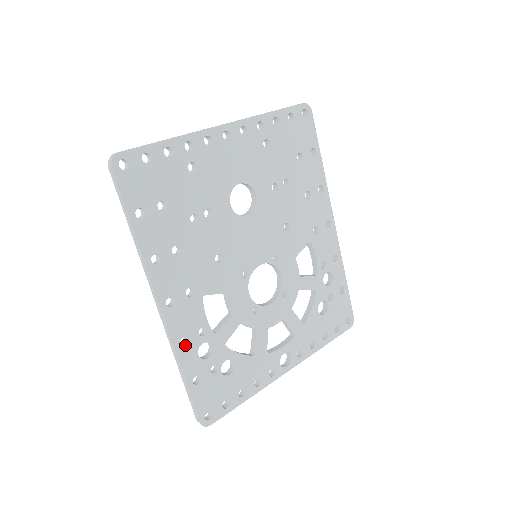
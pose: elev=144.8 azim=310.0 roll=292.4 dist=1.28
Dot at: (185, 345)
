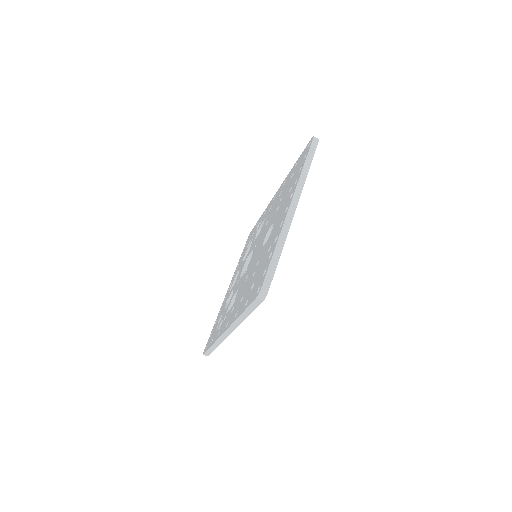
Dot at: occluded
